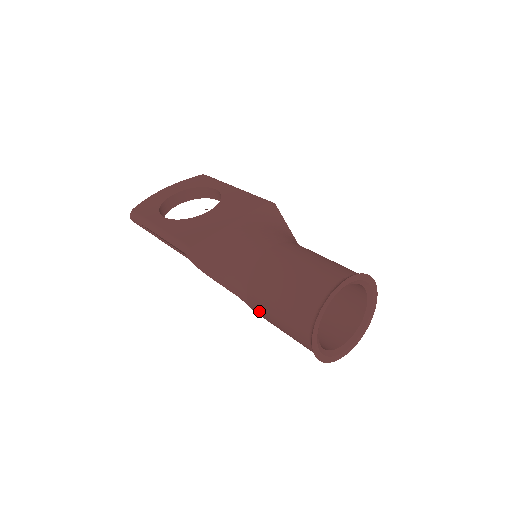
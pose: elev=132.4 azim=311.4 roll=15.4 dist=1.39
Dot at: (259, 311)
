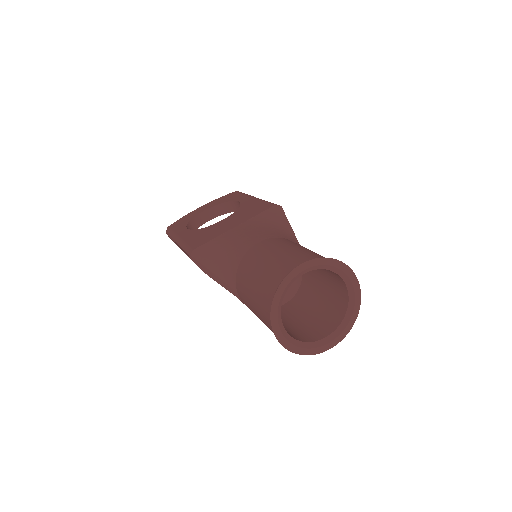
Dot at: (247, 306)
